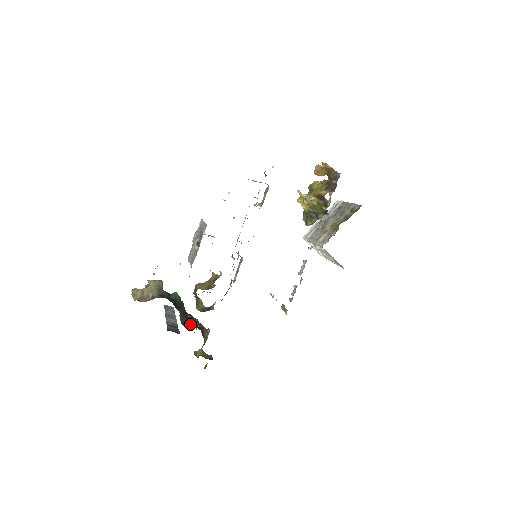
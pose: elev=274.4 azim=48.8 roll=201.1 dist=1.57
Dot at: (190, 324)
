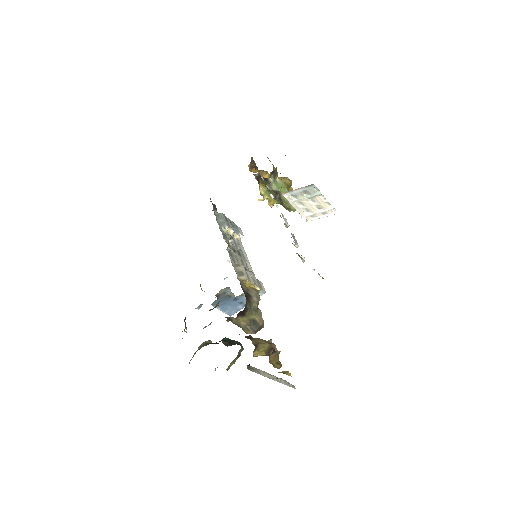
Dot at: occluded
